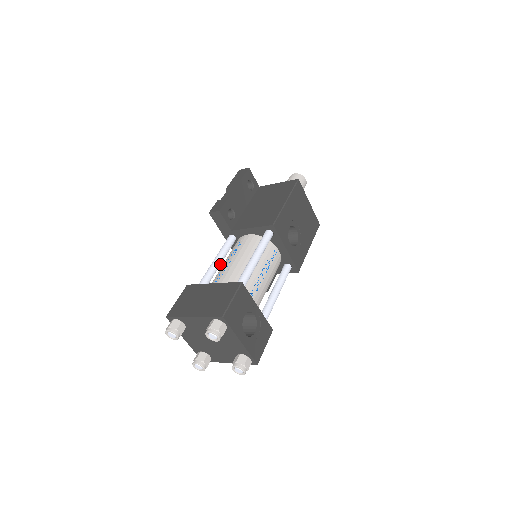
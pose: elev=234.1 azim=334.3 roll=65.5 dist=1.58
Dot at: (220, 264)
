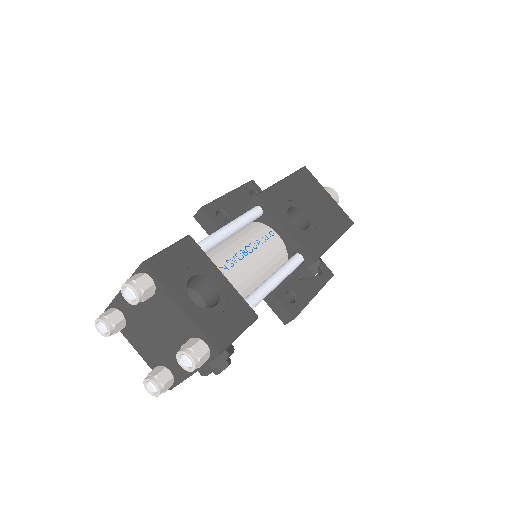
Dot at: occluded
